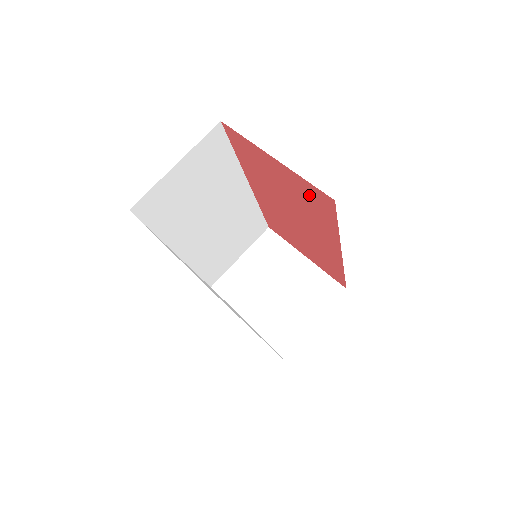
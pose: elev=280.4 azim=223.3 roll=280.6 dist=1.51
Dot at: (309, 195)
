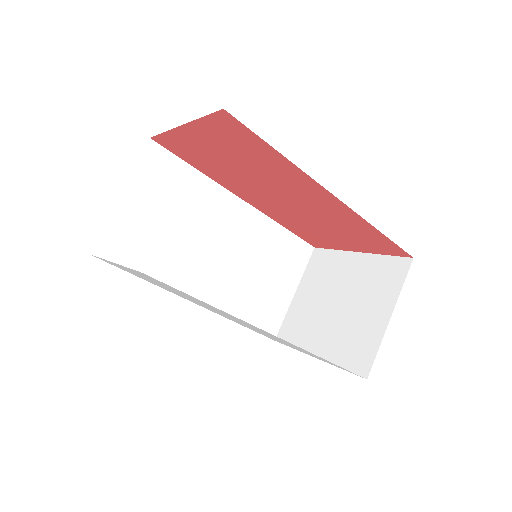
Dot at: (228, 137)
